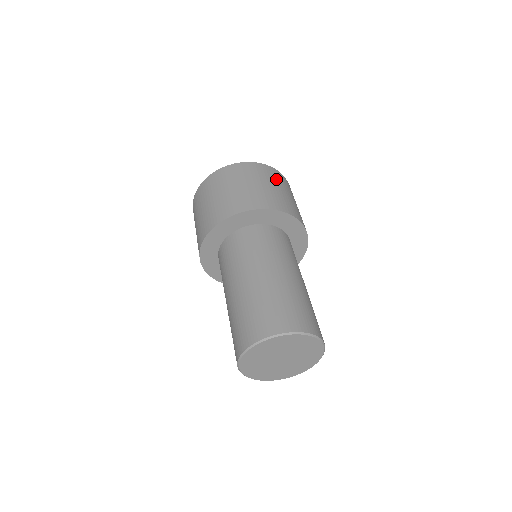
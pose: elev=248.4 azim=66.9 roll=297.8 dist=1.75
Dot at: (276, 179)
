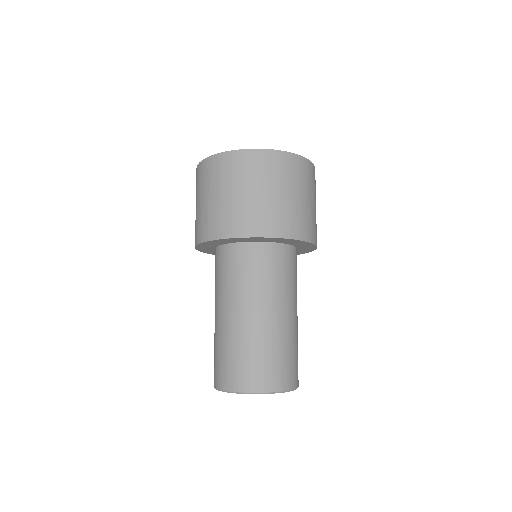
Dot at: (306, 181)
